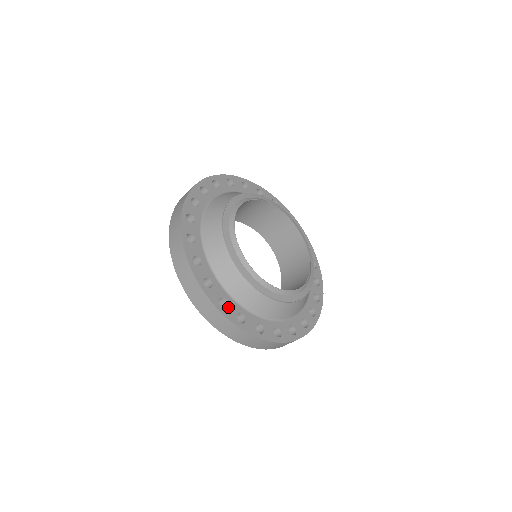
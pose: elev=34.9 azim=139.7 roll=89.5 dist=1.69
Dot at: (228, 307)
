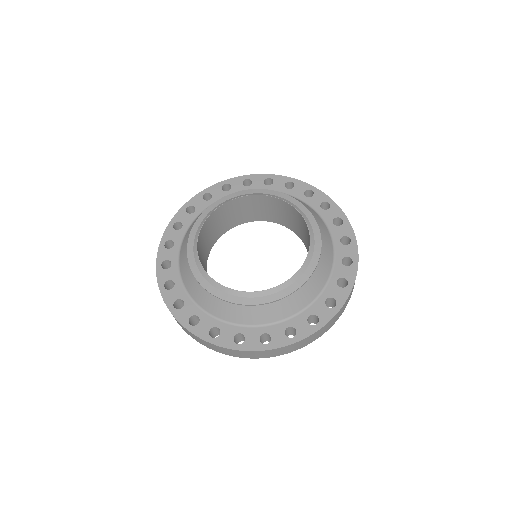
Dot at: (183, 308)
